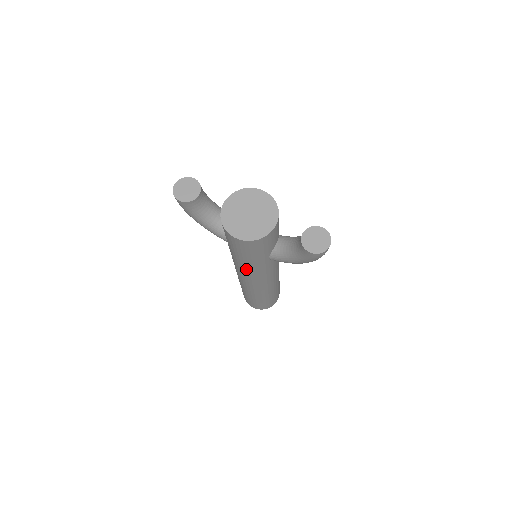
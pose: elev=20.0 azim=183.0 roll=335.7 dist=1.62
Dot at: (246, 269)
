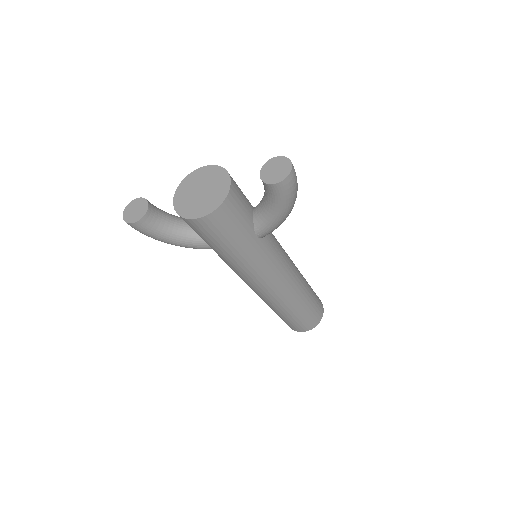
Dot at: (246, 266)
